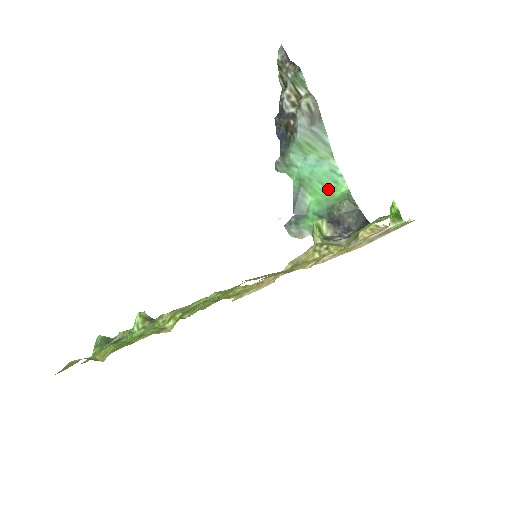
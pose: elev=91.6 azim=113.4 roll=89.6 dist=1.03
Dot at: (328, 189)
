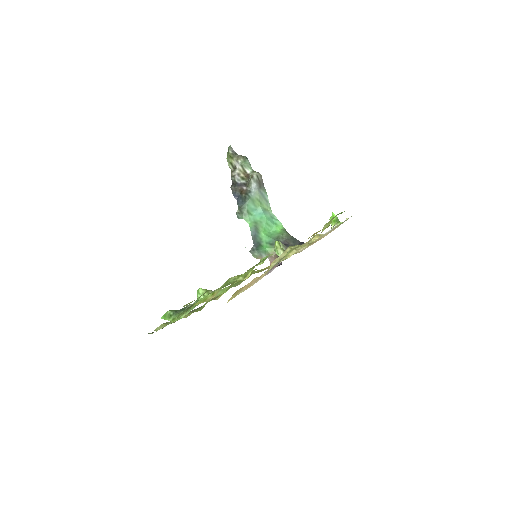
Dot at: (271, 228)
